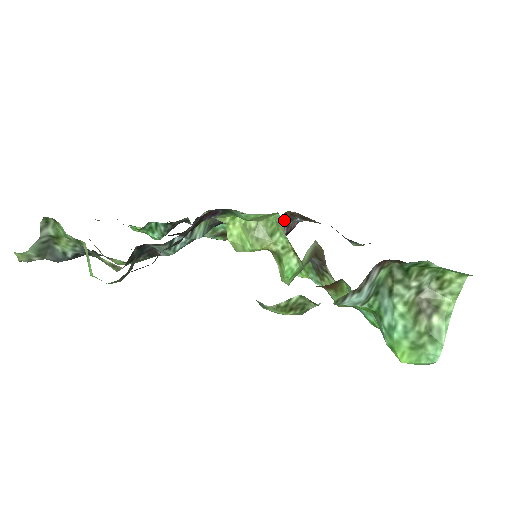
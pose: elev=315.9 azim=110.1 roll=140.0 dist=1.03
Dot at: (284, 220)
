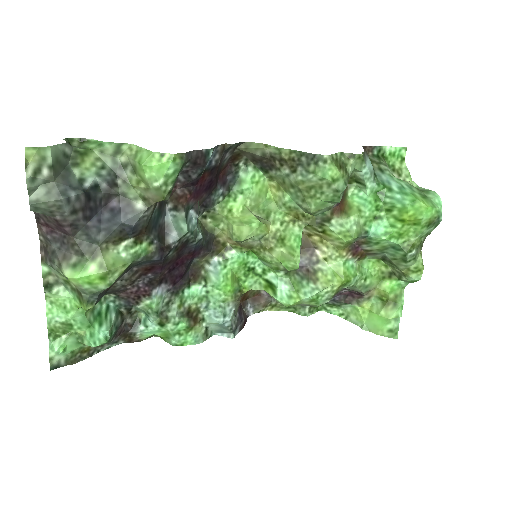
Dot at: occluded
